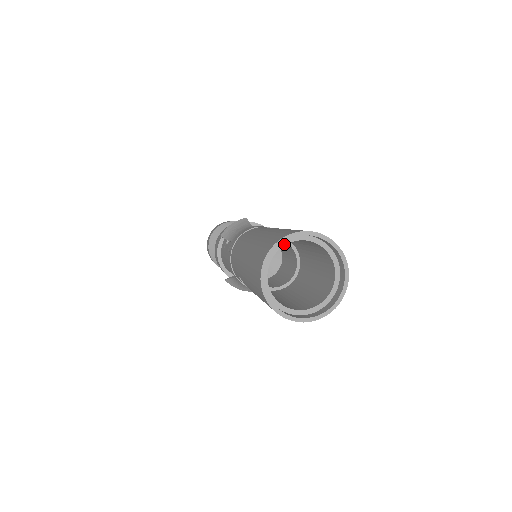
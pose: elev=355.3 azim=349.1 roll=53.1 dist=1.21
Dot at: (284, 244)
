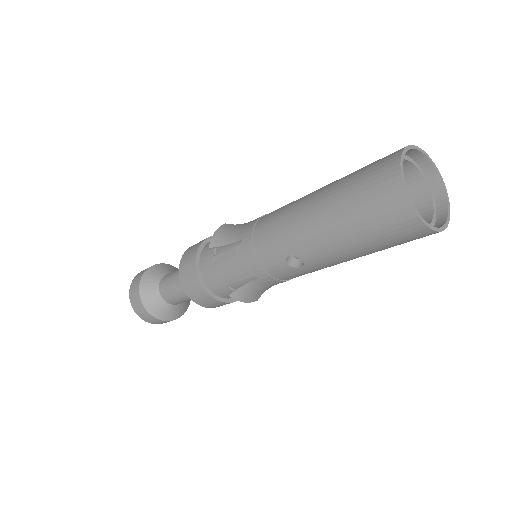
Dot at: occluded
